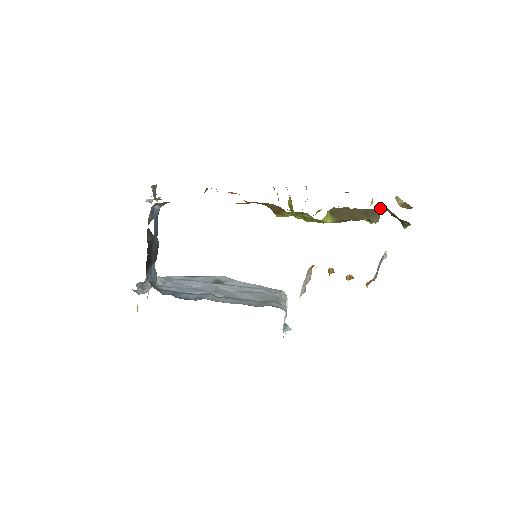
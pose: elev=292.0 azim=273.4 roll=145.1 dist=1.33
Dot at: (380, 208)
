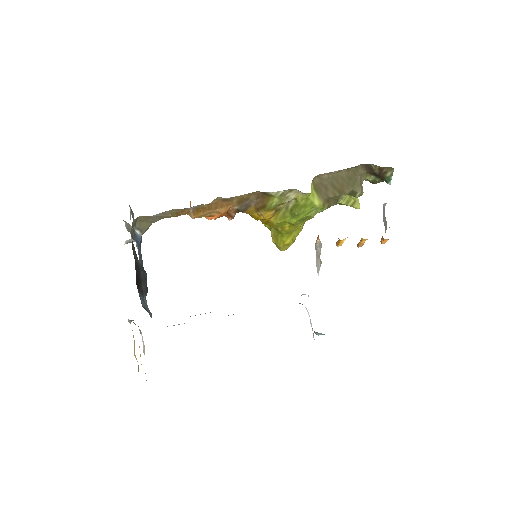
Dot at: (358, 168)
